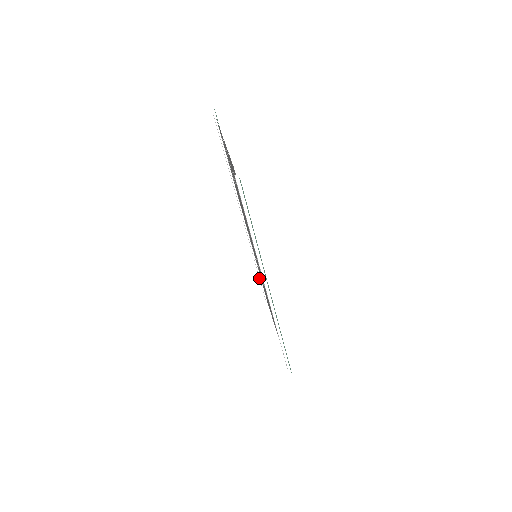
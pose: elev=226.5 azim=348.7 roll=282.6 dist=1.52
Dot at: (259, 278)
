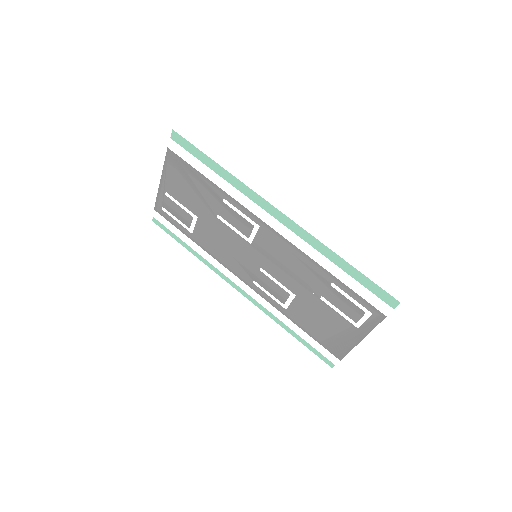
Dot at: (301, 335)
